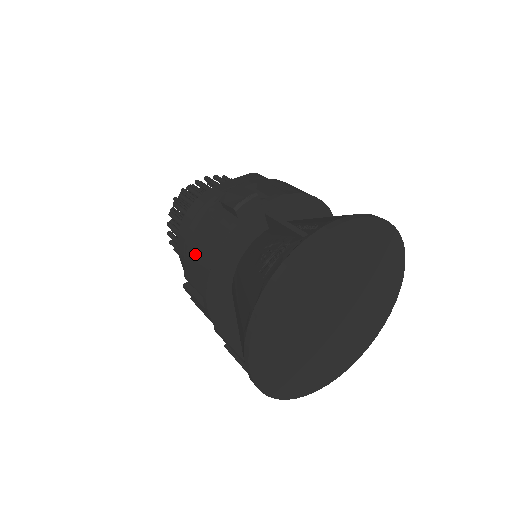
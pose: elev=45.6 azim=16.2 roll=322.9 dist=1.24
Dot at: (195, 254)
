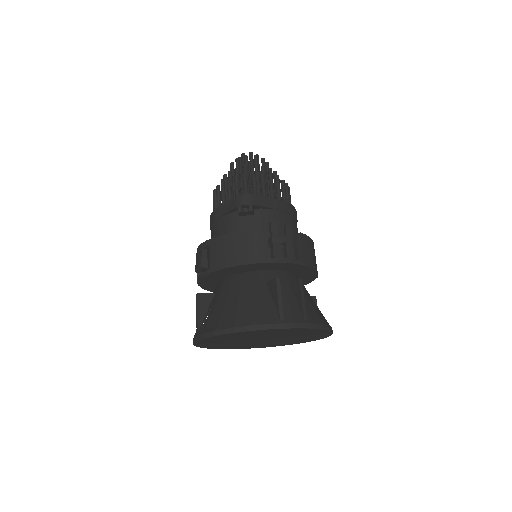
Dot at: occluded
